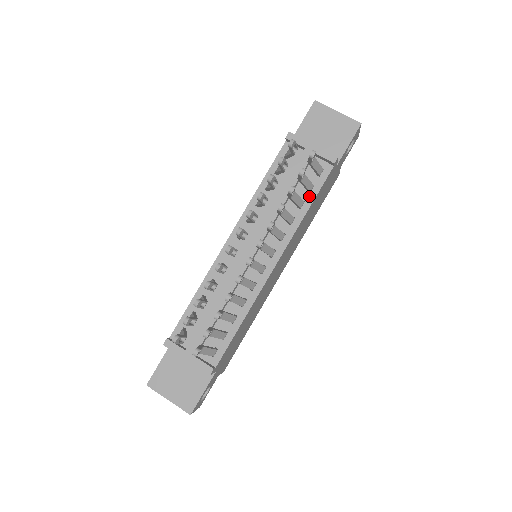
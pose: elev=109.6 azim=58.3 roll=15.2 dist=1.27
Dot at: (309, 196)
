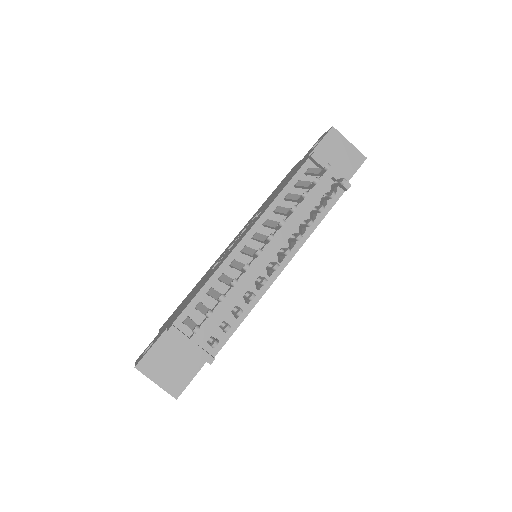
Dot at: (321, 213)
